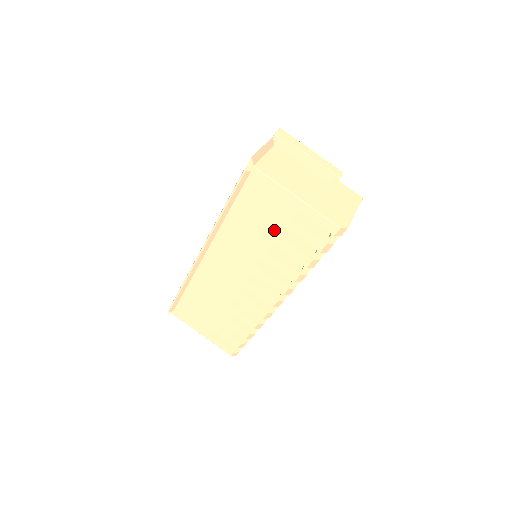
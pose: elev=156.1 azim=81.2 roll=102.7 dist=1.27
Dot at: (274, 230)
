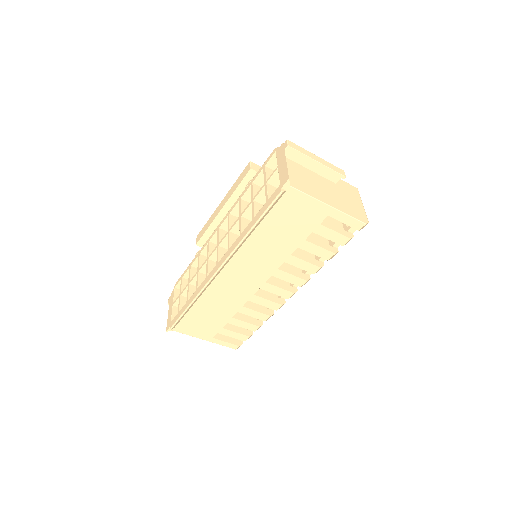
Dot at: (301, 236)
